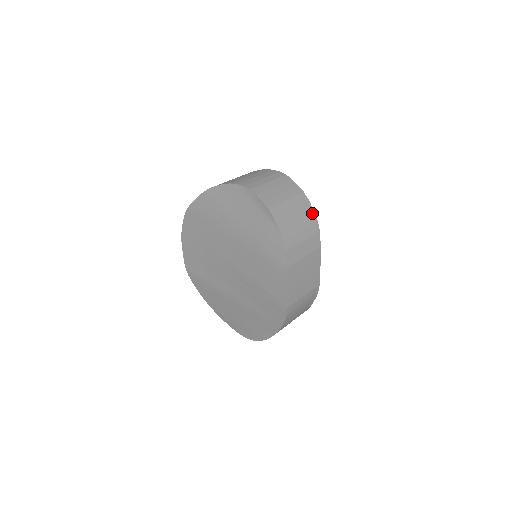
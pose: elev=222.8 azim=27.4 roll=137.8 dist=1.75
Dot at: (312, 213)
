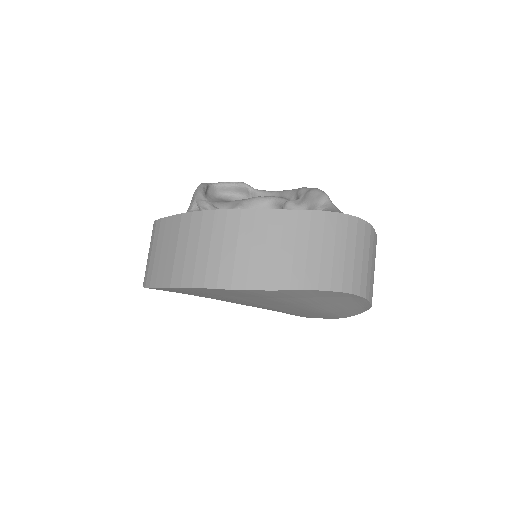
Dot at: occluded
